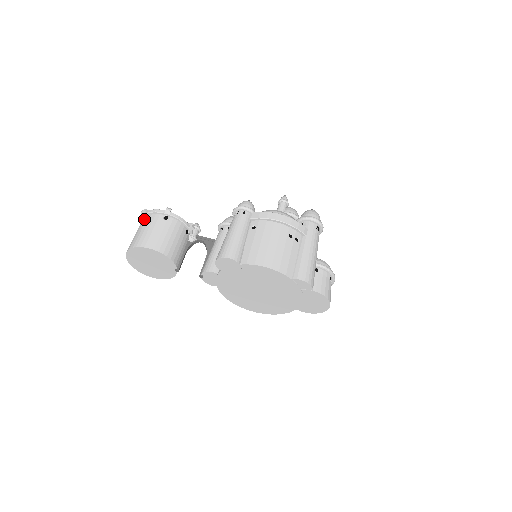
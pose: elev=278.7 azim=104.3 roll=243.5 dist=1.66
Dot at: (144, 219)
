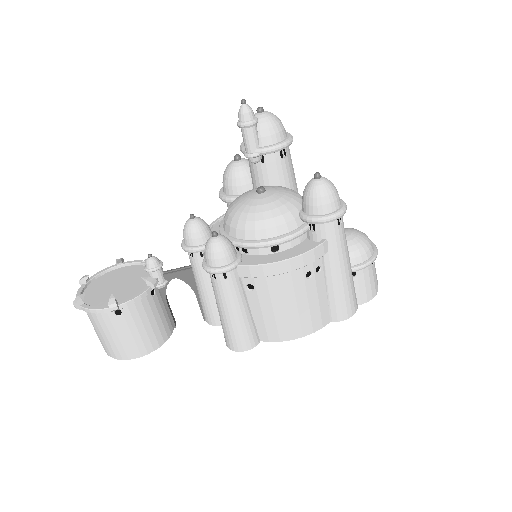
Dot at: (88, 315)
